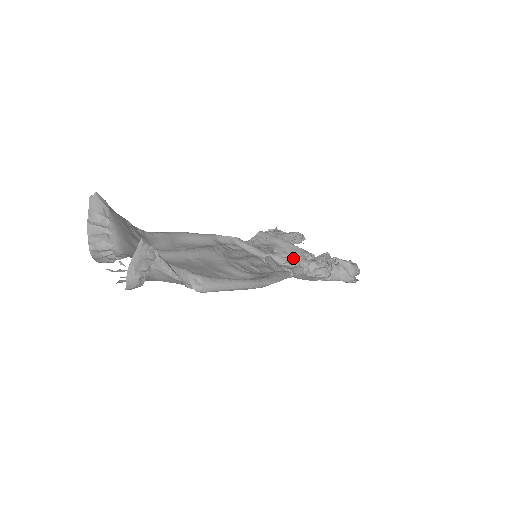
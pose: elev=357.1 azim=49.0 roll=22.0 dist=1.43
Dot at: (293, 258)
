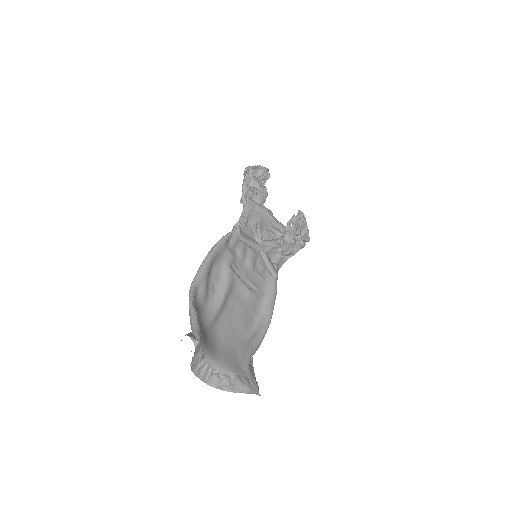
Dot at: (279, 251)
